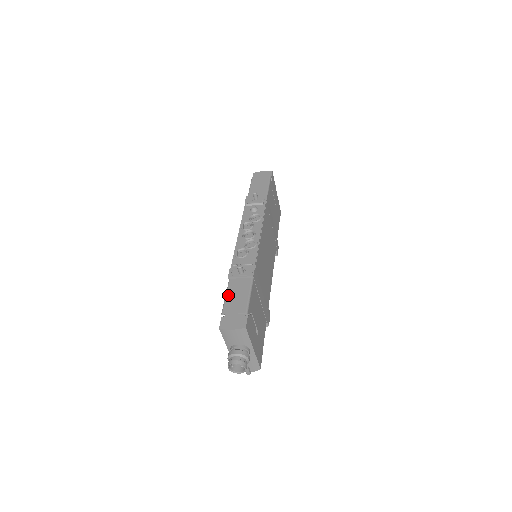
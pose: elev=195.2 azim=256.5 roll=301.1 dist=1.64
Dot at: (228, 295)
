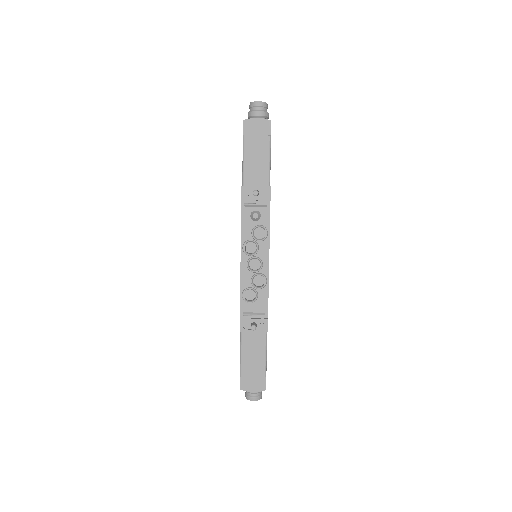
Dot at: (243, 354)
